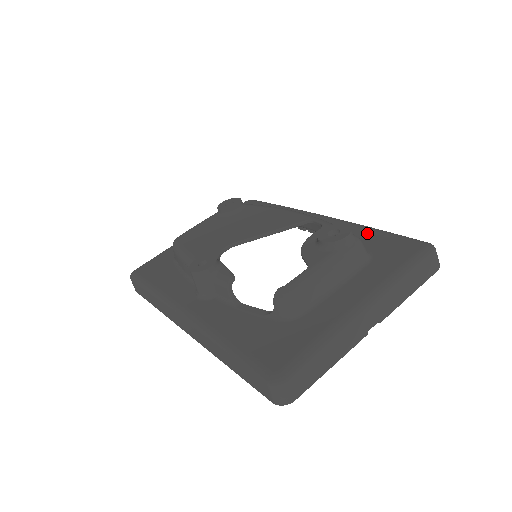
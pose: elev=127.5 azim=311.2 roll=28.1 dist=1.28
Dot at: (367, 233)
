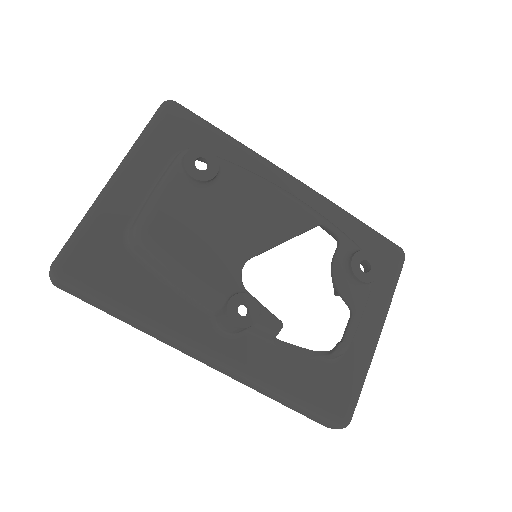
Dot at: (356, 229)
